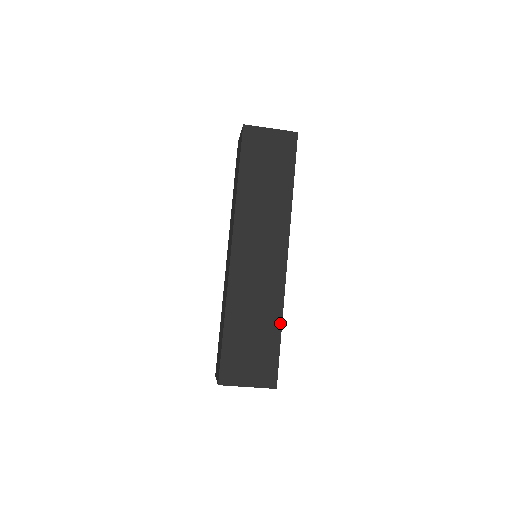
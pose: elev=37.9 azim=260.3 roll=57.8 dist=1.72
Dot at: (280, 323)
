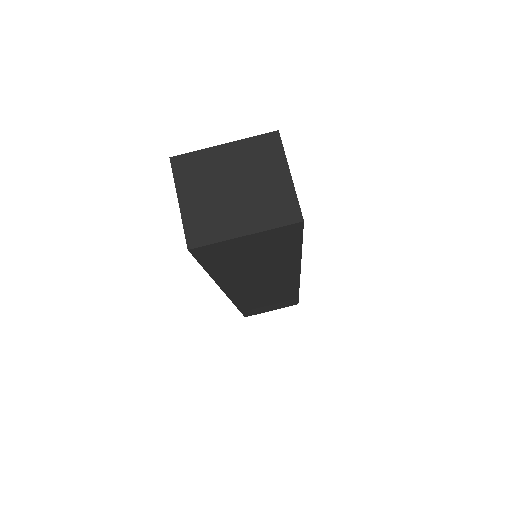
Dot at: occluded
